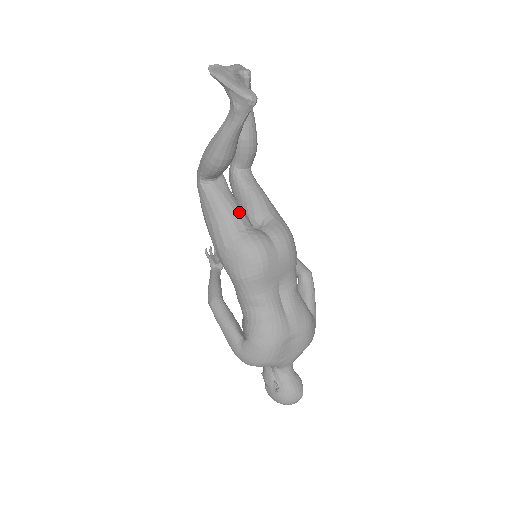
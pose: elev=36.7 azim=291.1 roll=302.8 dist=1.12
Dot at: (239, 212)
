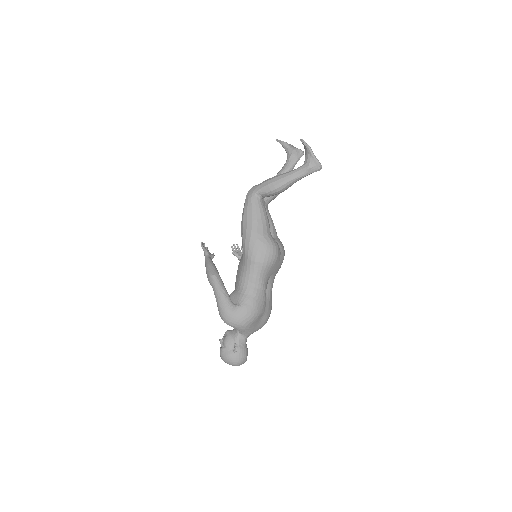
Dot at: occluded
